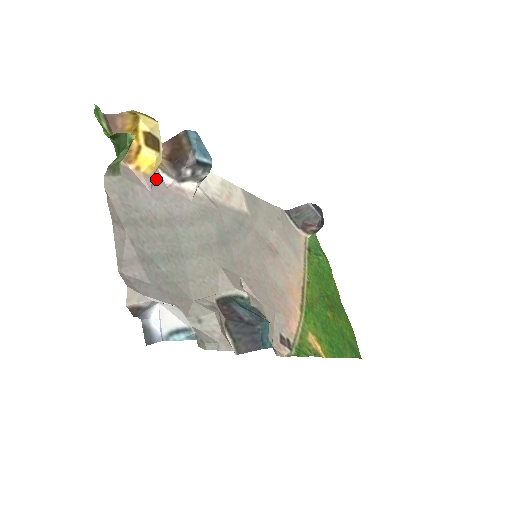
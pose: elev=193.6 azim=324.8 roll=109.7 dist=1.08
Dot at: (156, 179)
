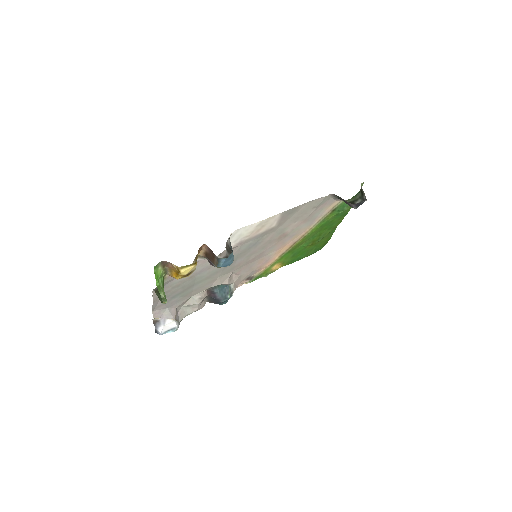
Dot at: occluded
